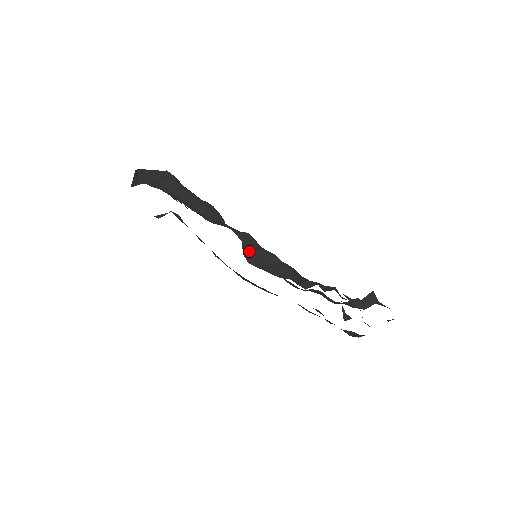
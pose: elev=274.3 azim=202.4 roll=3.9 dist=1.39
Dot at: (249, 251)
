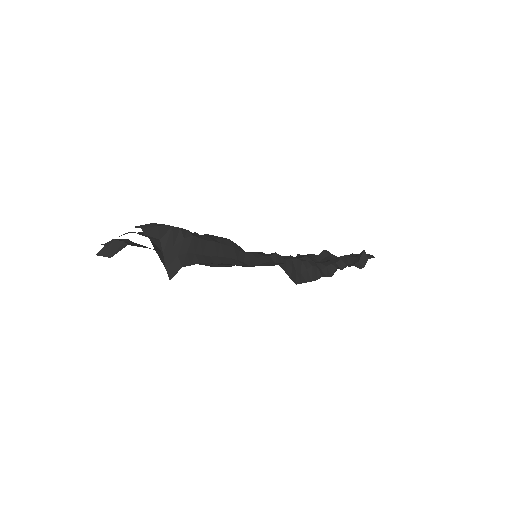
Dot at: (291, 273)
